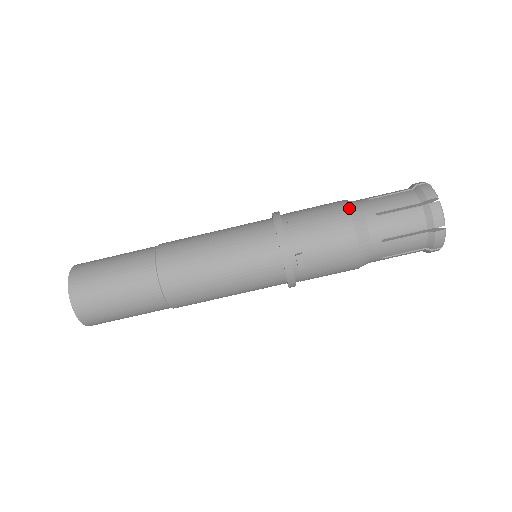
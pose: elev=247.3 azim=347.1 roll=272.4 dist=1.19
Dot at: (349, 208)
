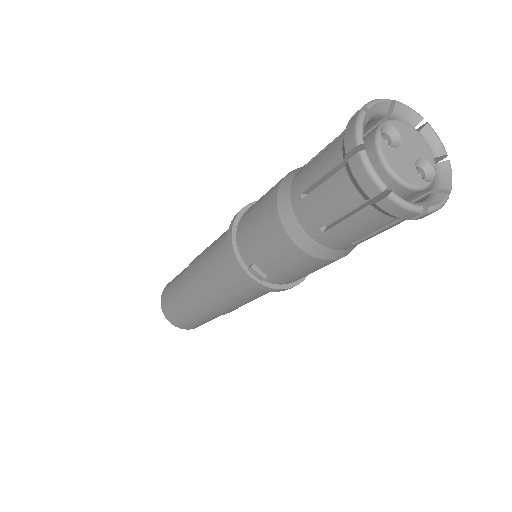
Dot at: (278, 193)
